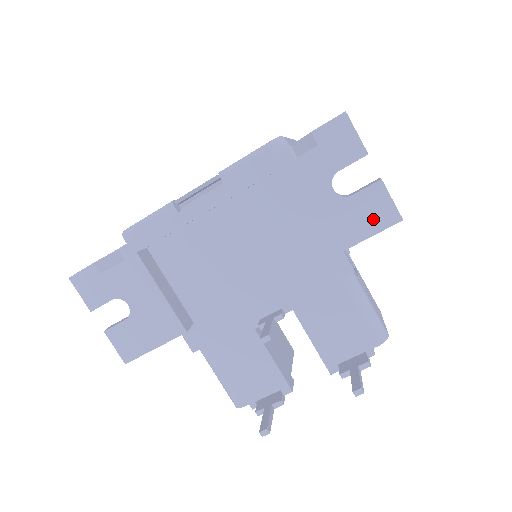
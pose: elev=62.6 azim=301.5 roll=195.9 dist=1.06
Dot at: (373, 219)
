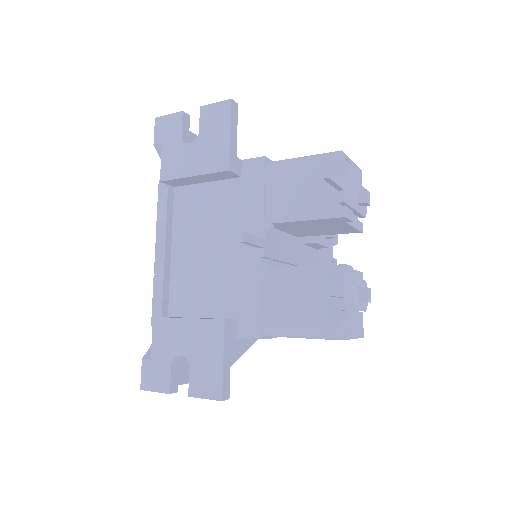
Dot at: (220, 121)
